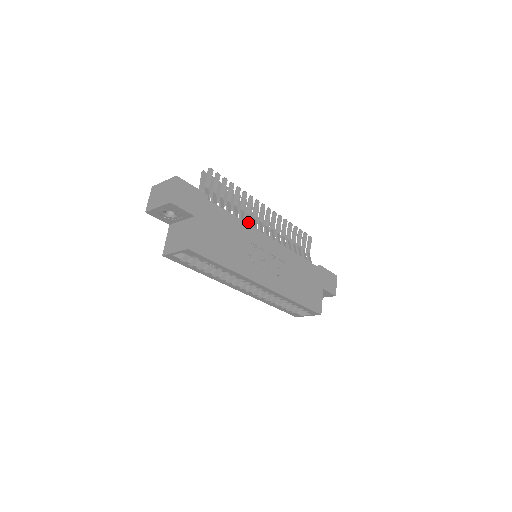
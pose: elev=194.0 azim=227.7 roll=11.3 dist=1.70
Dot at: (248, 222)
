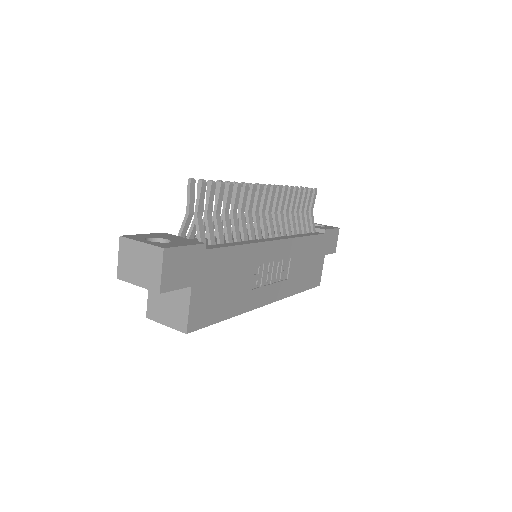
Dot at: (250, 228)
